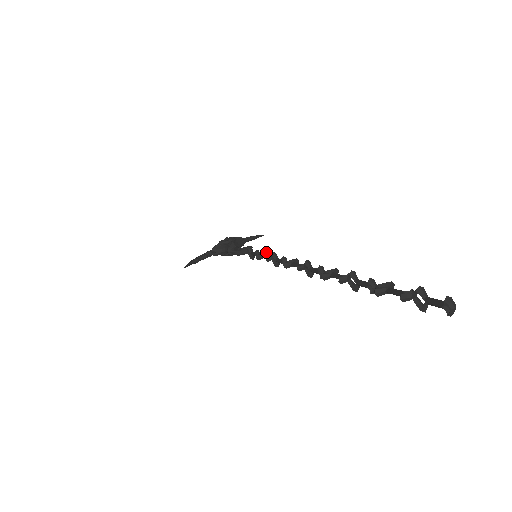
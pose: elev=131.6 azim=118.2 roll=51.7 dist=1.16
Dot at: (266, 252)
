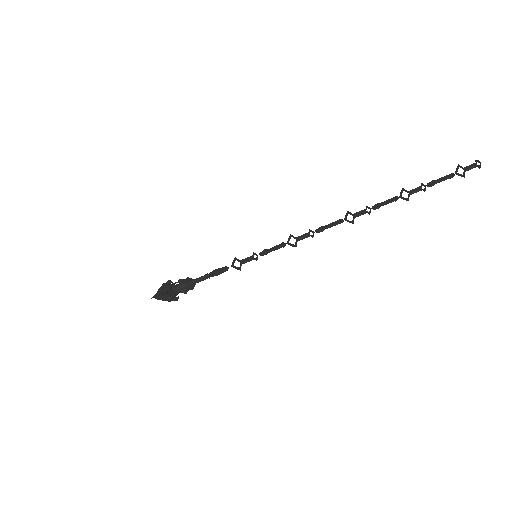
Dot at: occluded
